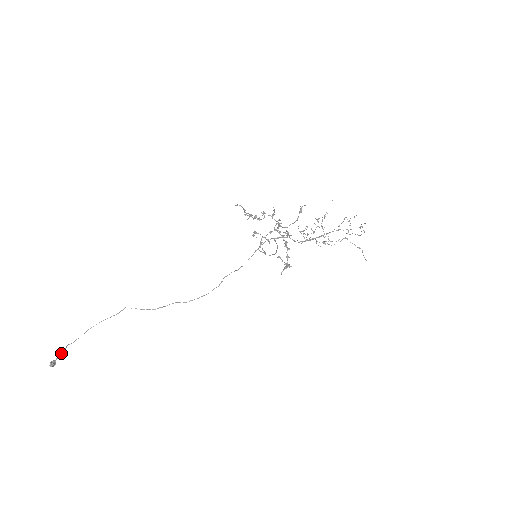
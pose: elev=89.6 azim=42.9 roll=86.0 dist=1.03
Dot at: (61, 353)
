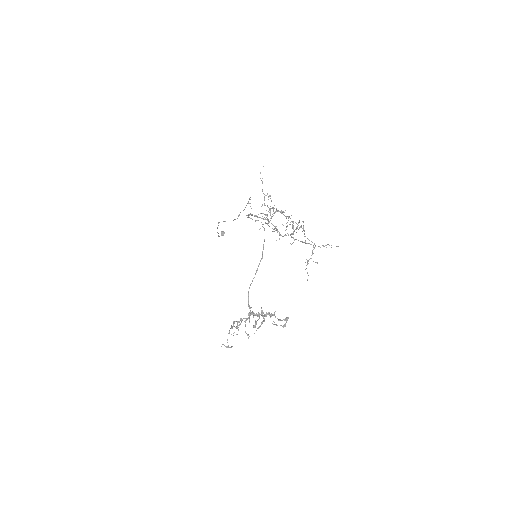
Dot at: occluded
